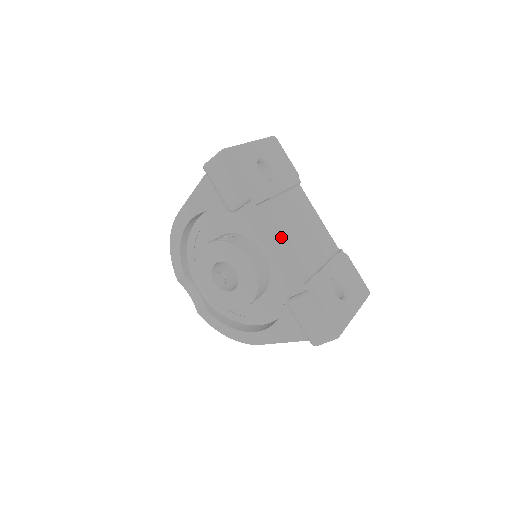
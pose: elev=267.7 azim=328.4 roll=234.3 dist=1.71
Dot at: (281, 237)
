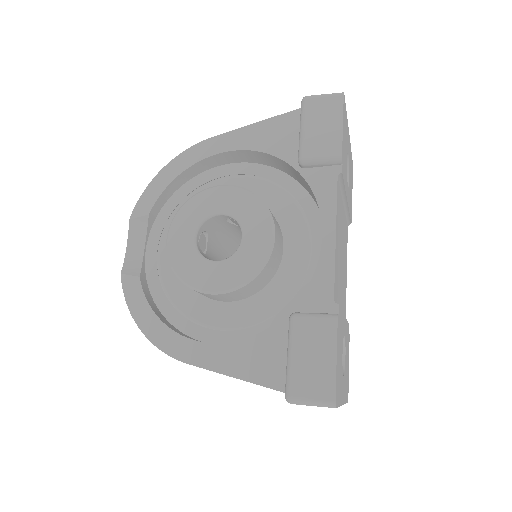
Dot at: (337, 233)
